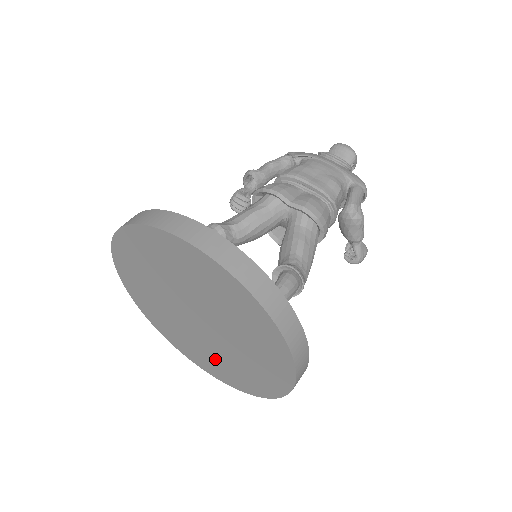
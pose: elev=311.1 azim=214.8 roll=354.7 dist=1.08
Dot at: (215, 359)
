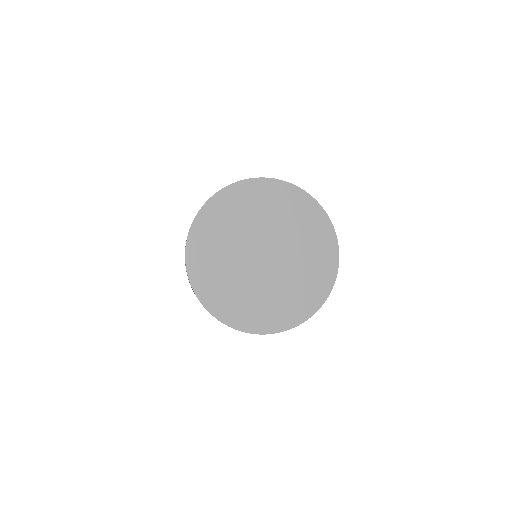
Dot at: (253, 300)
